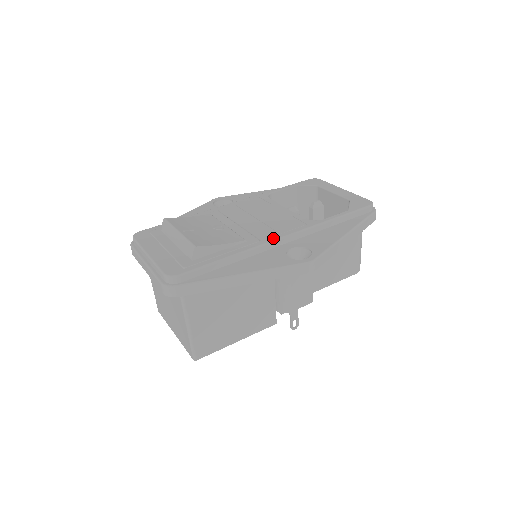
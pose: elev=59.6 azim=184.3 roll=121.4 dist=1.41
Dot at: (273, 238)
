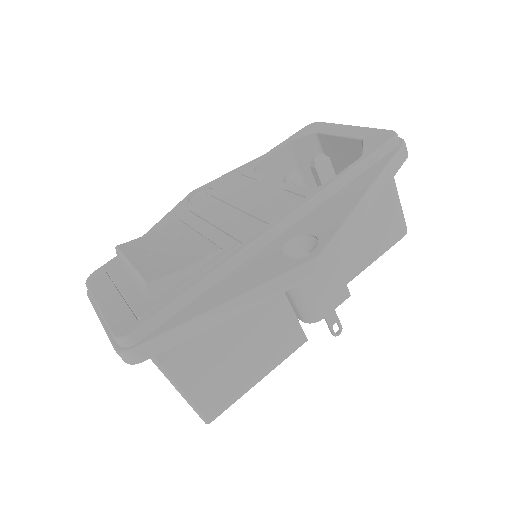
Dot at: (258, 234)
